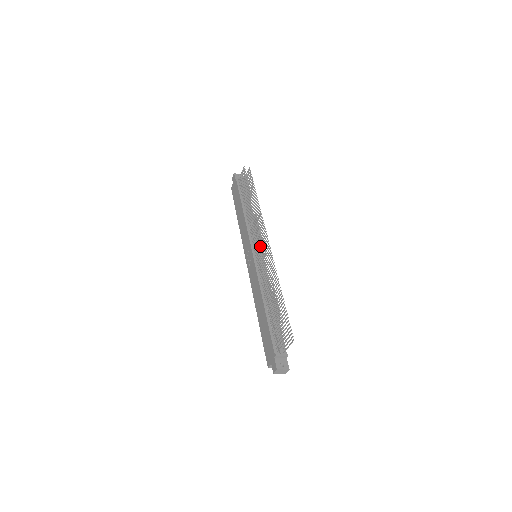
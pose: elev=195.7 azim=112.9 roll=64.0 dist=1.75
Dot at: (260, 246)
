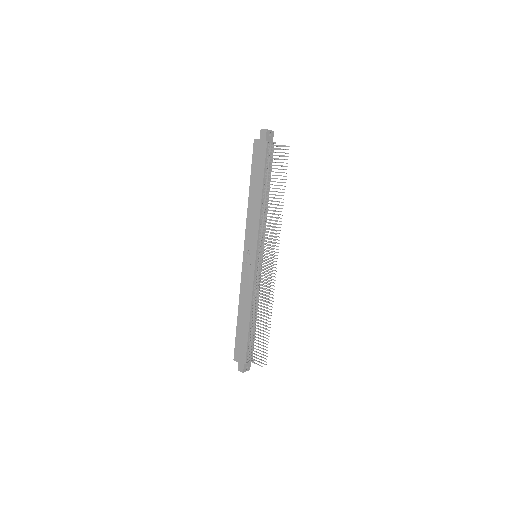
Dot at: (268, 264)
